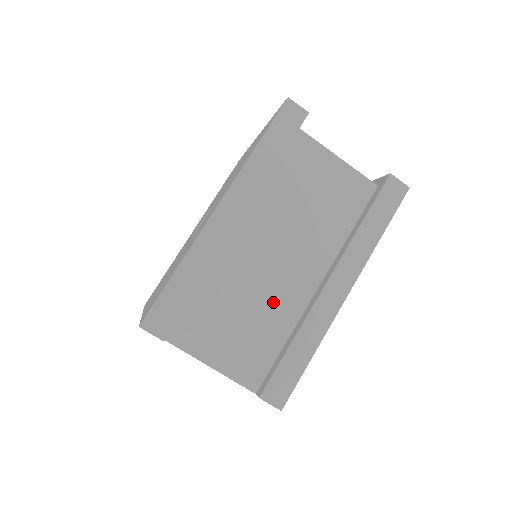
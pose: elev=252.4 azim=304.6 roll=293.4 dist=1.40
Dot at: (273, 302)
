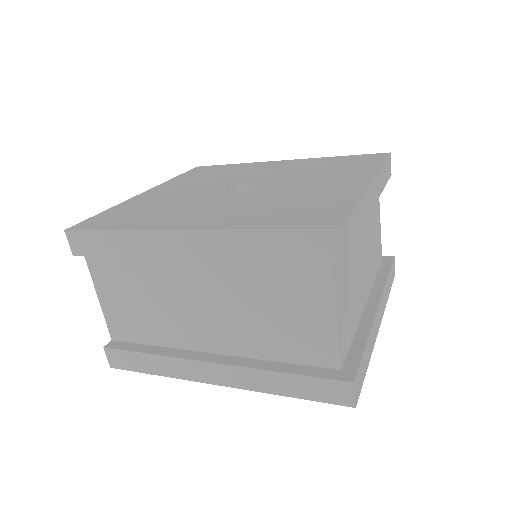
Dot at: (170, 320)
